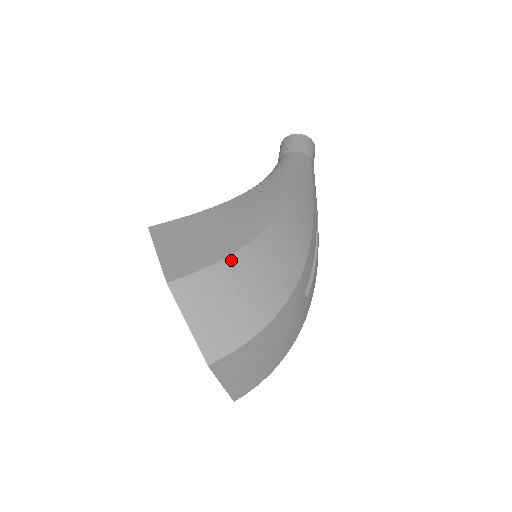
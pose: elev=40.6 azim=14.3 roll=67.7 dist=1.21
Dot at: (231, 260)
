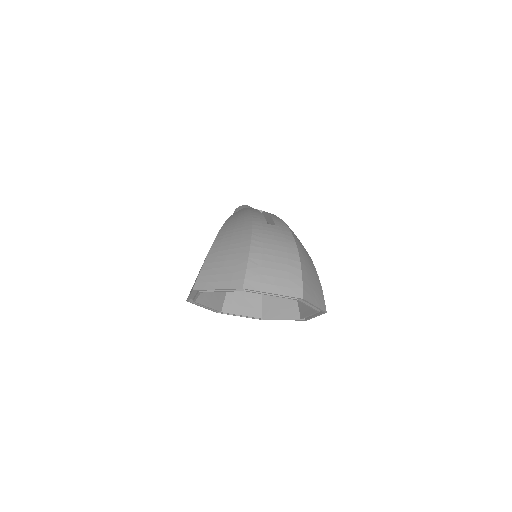
Dot at: (210, 253)
